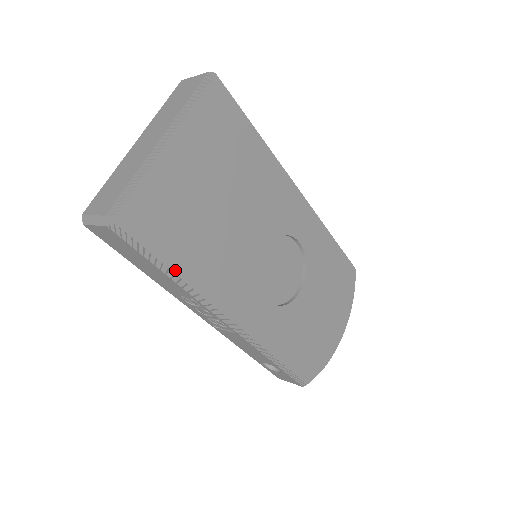
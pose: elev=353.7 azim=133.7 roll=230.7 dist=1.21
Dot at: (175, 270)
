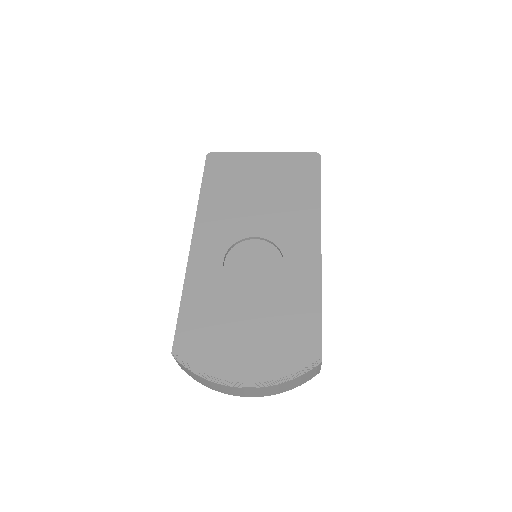
Dot at: (205, 188)
